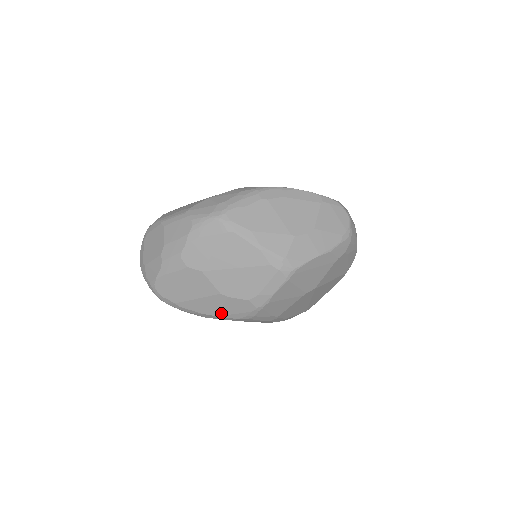
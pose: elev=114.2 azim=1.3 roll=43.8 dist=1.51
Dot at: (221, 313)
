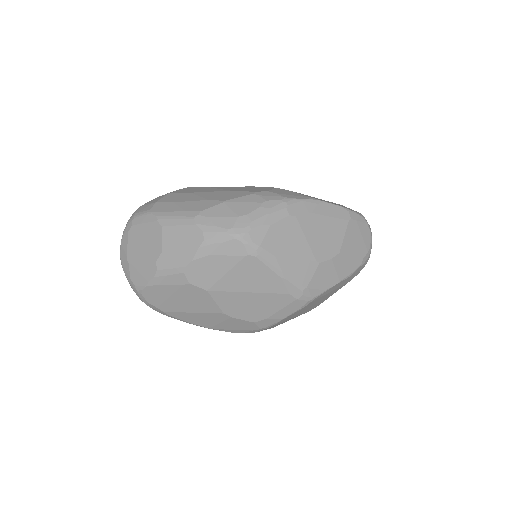
Dot at: (217, 327)
